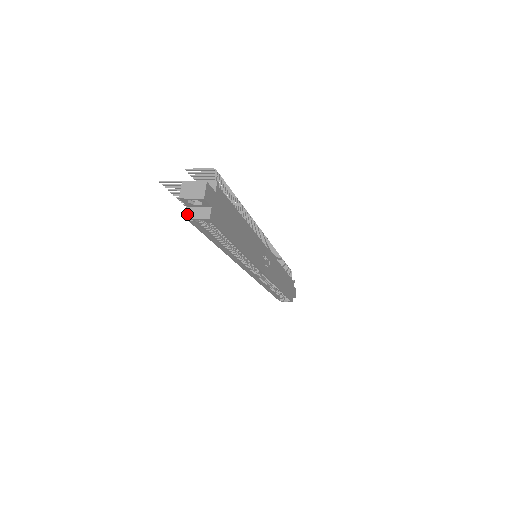
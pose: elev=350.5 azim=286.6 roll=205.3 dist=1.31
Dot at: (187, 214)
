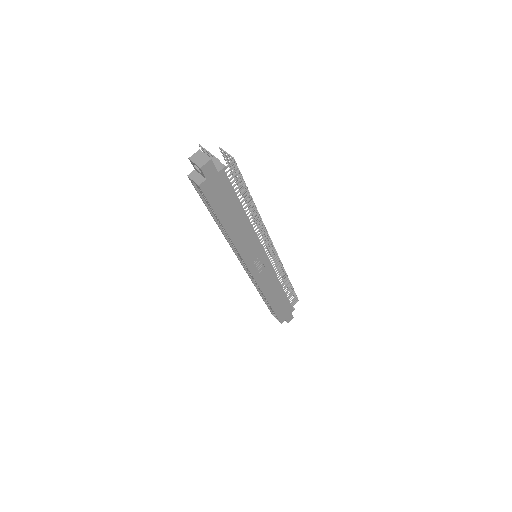
Dot at: (190, 174)
